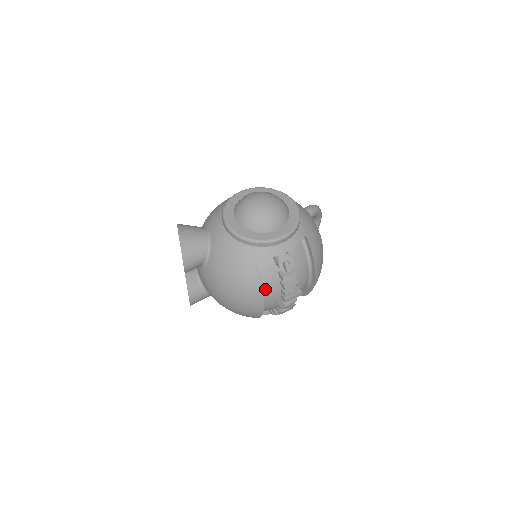
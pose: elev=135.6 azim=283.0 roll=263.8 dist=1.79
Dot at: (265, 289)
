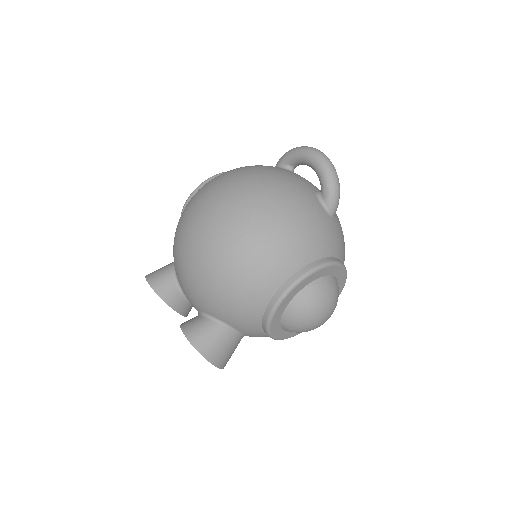
Dot at: occluded
